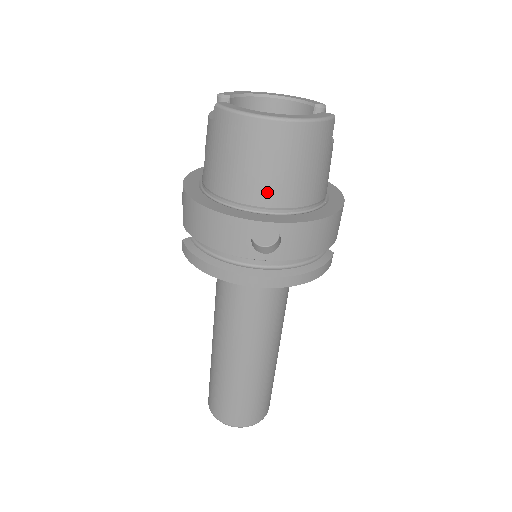
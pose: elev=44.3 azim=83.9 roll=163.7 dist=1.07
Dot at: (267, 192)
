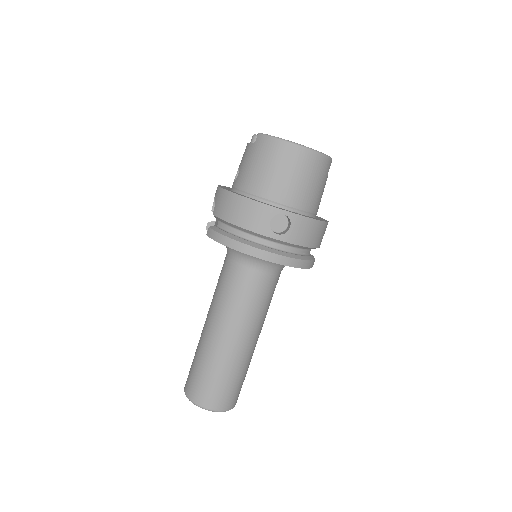
Dot at: (285, 193)
